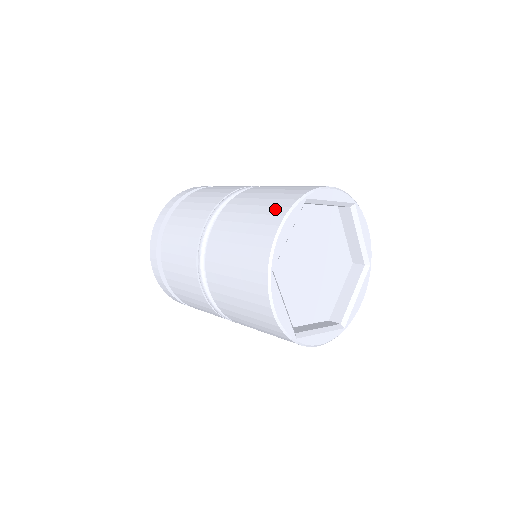
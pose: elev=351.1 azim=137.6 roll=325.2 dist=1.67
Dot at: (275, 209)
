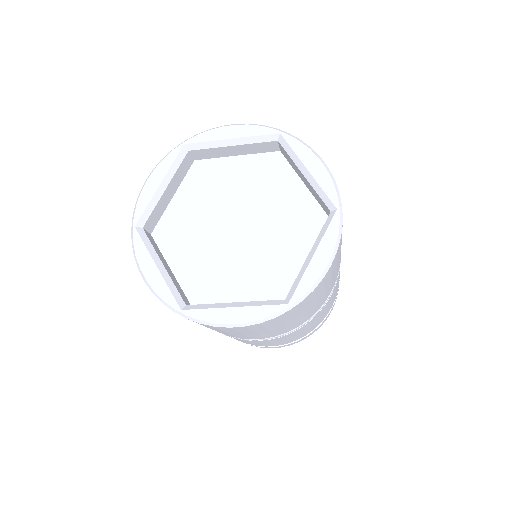
Dot at: occluded
